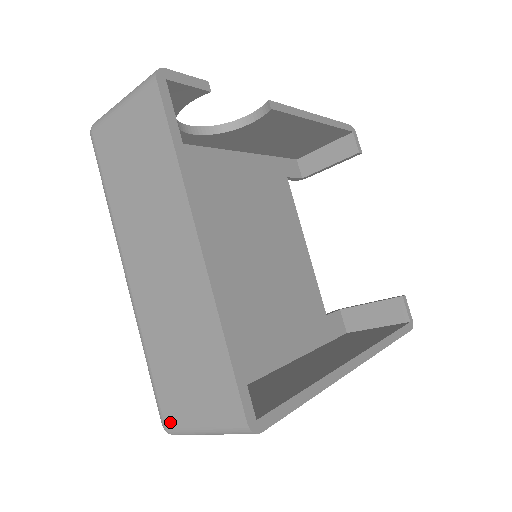
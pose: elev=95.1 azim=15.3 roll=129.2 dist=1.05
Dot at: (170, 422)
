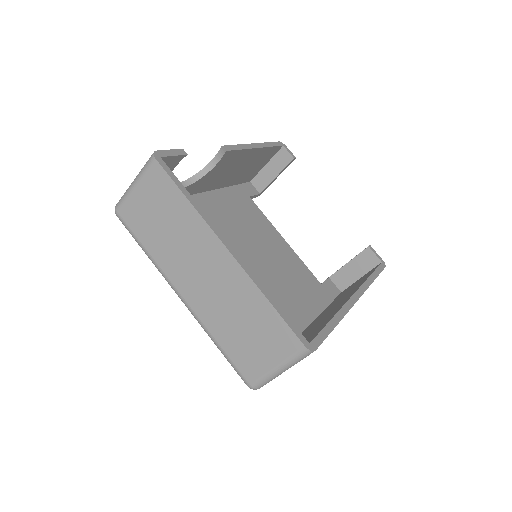
Dot at: (252, 379)
